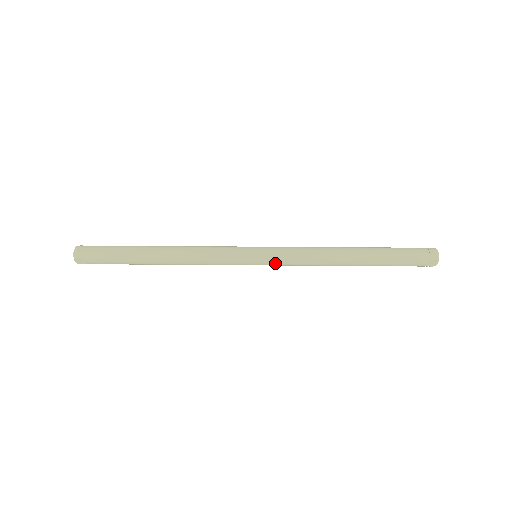
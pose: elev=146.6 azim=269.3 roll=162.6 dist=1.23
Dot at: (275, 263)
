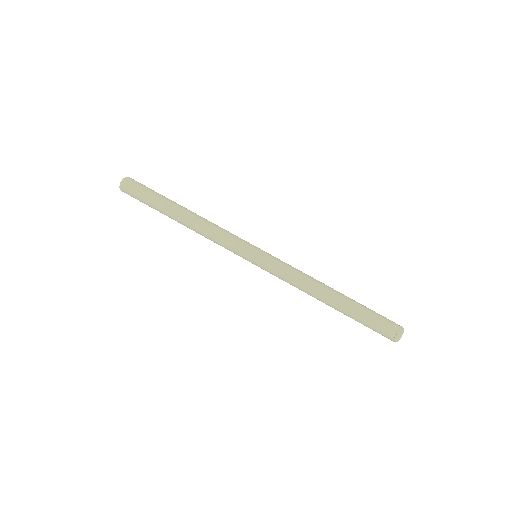
Dot at: occluded
